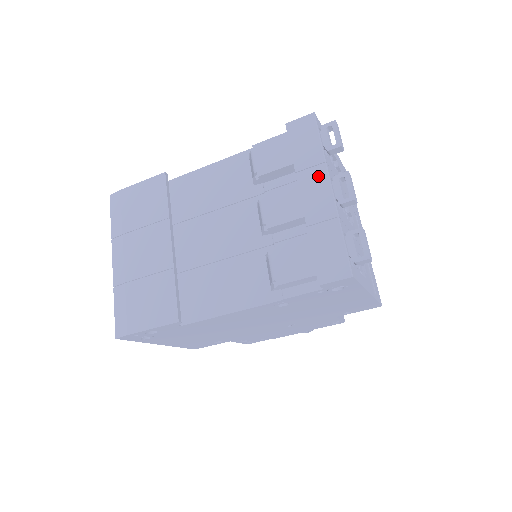
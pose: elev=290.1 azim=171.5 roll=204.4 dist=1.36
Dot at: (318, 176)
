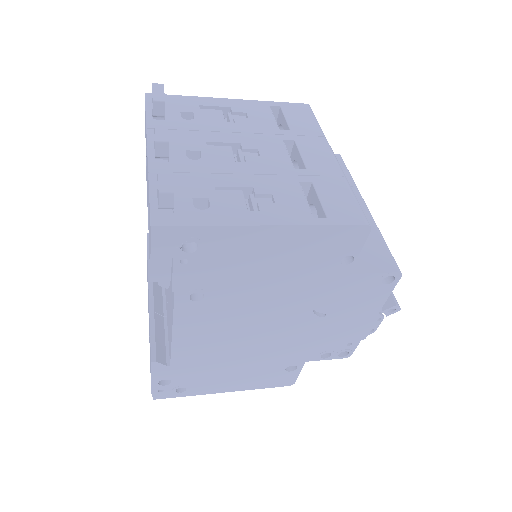
Dot at: occluded
